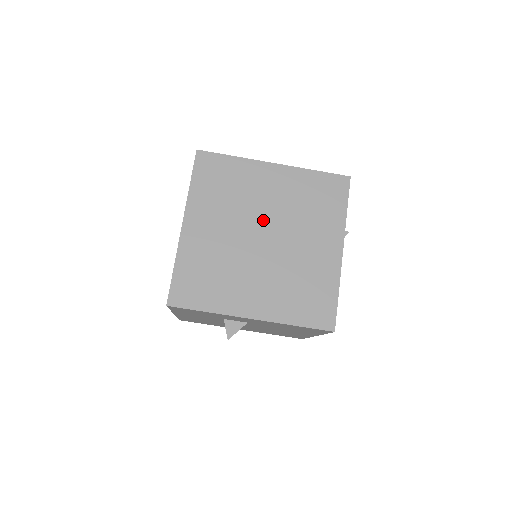
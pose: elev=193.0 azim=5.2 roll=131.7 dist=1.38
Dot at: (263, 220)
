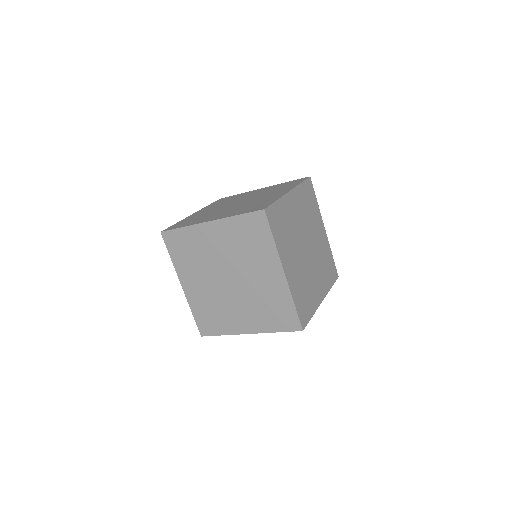
Dot at: (303, 236)
